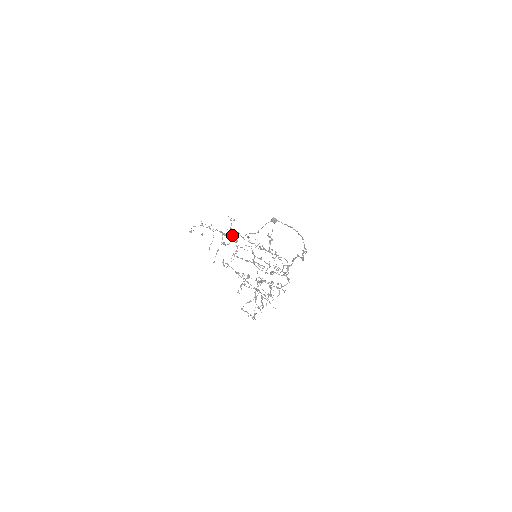
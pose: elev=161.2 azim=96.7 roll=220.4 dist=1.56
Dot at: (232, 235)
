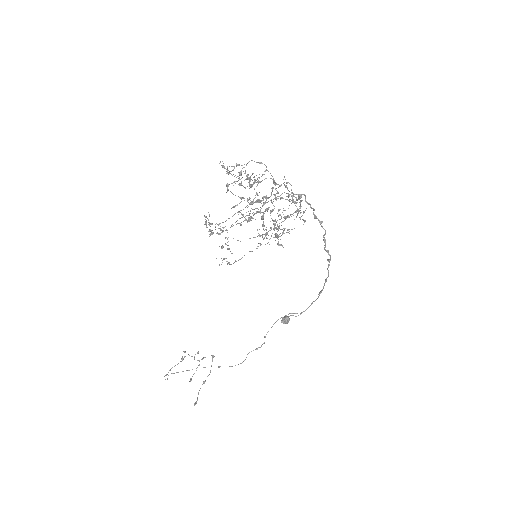
Dot at: occluded
